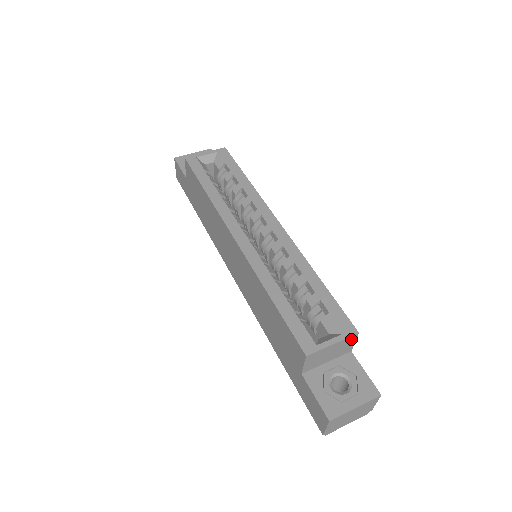
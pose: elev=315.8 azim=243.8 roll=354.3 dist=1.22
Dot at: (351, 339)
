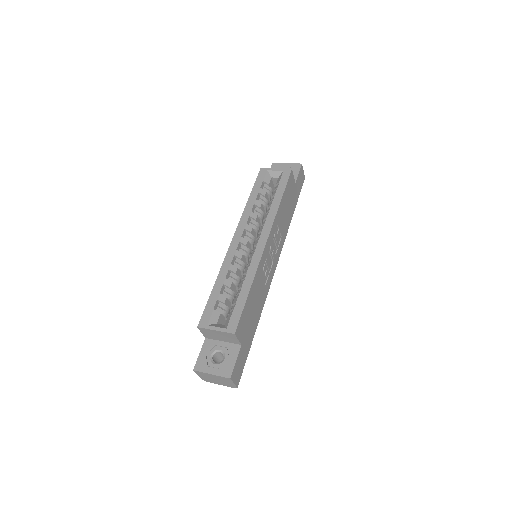
Dot at: (231, 335)
